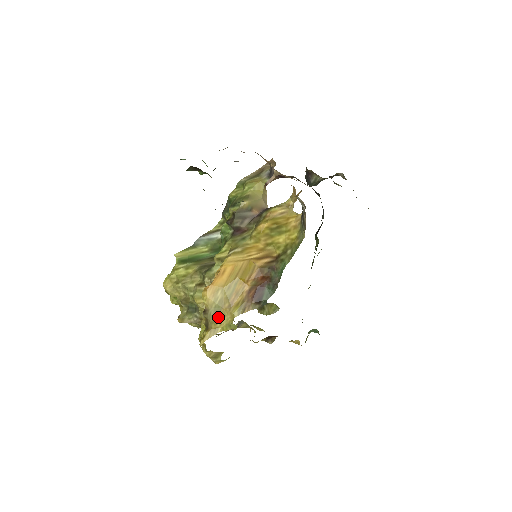
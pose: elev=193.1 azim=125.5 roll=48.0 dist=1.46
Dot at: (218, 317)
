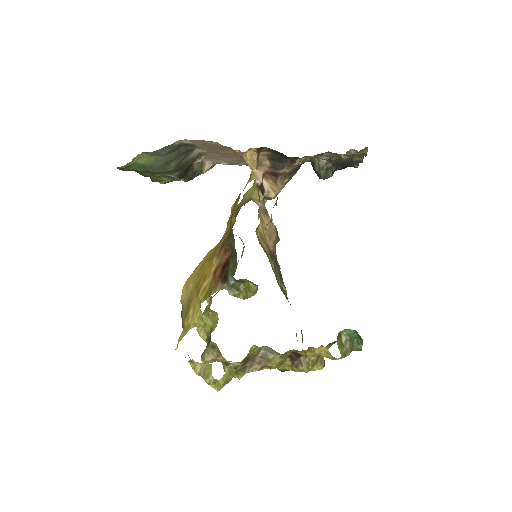
Dot at: (189, 311)
